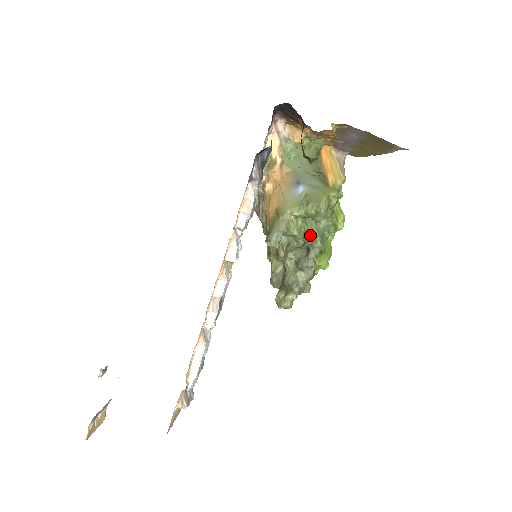
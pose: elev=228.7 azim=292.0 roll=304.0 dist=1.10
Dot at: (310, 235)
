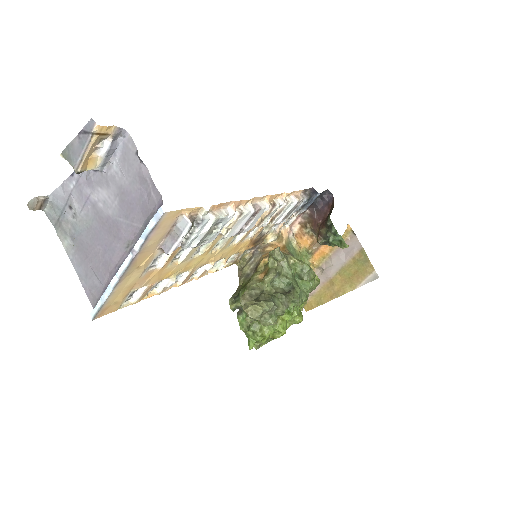
Dot at: (295, 284)
